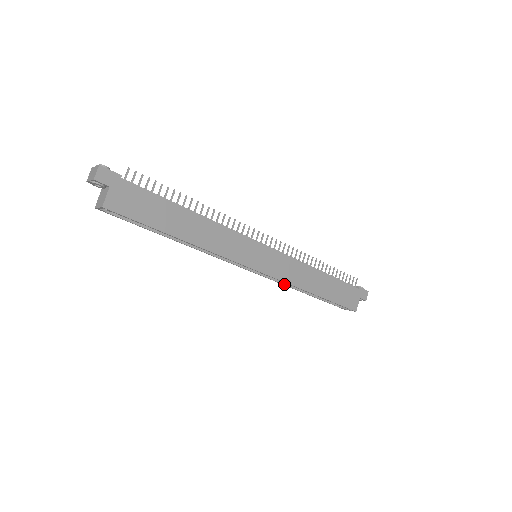
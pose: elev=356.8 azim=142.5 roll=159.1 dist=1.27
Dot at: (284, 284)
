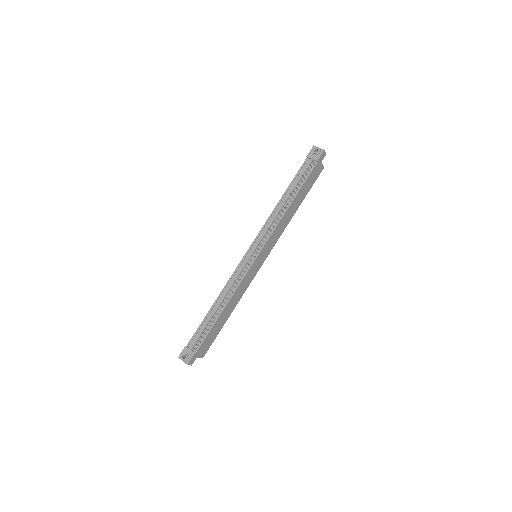
Dot at: occluded
